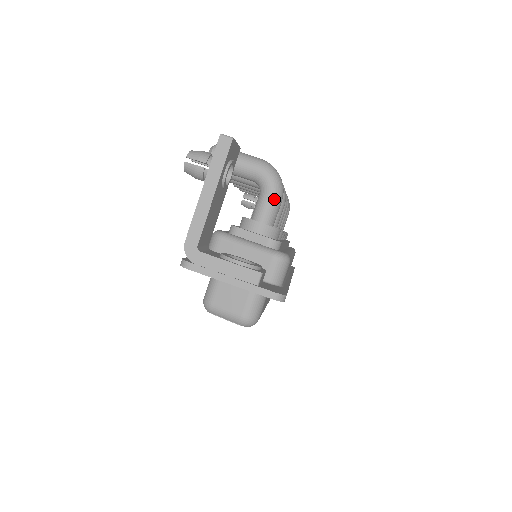
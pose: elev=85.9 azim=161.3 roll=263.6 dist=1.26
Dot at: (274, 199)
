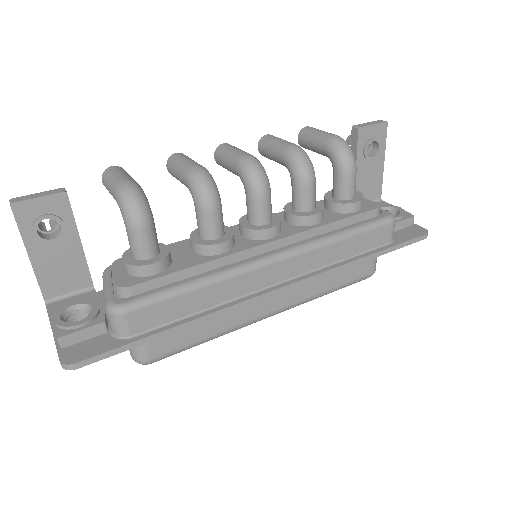
Dot at: (129, 232)
